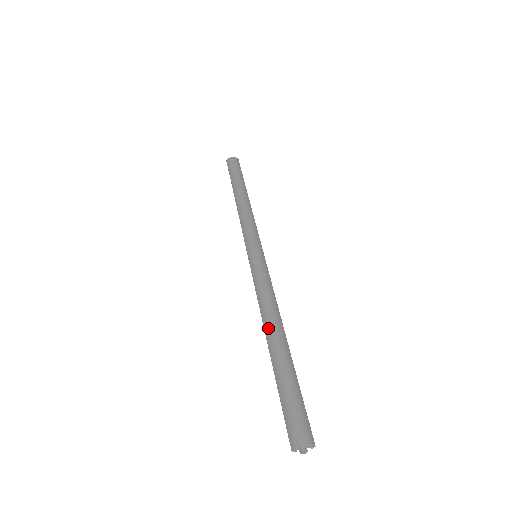
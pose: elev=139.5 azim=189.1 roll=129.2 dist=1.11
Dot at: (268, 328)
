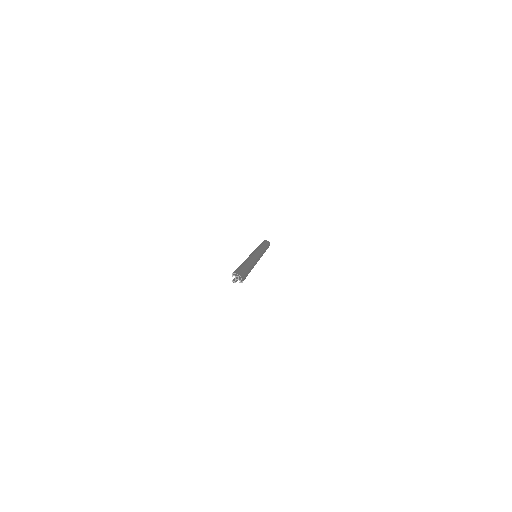
Dot at: (247, 261)
